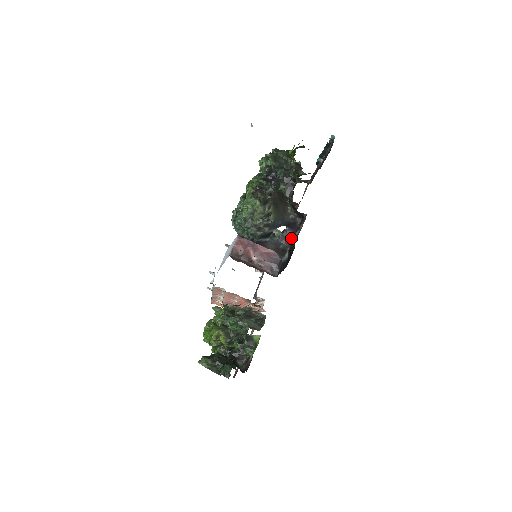
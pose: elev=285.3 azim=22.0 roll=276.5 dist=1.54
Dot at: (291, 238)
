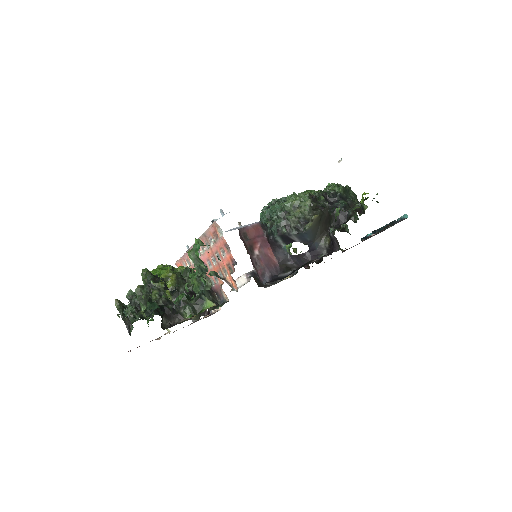
Dot at: (304, 263)
